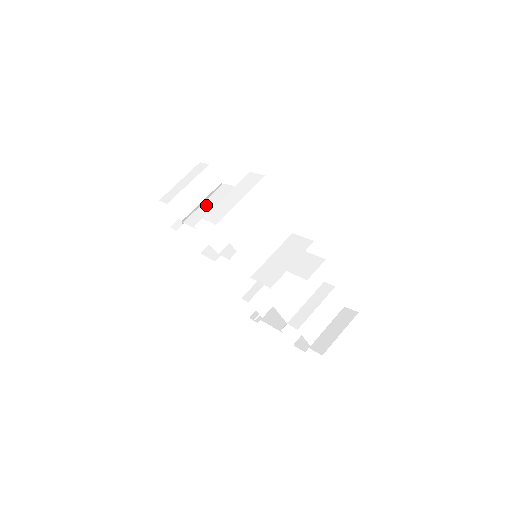
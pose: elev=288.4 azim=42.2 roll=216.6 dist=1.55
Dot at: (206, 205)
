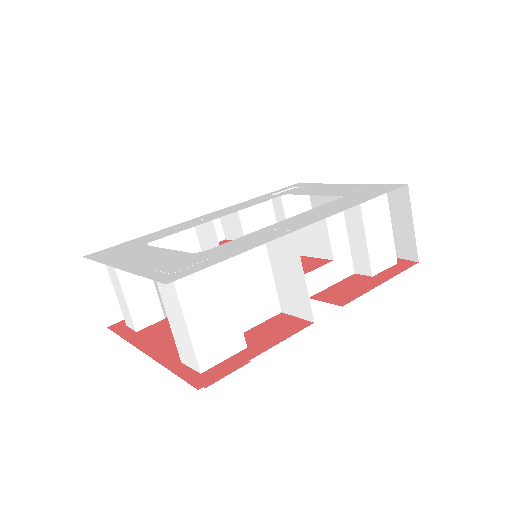
Dot at: occluded
